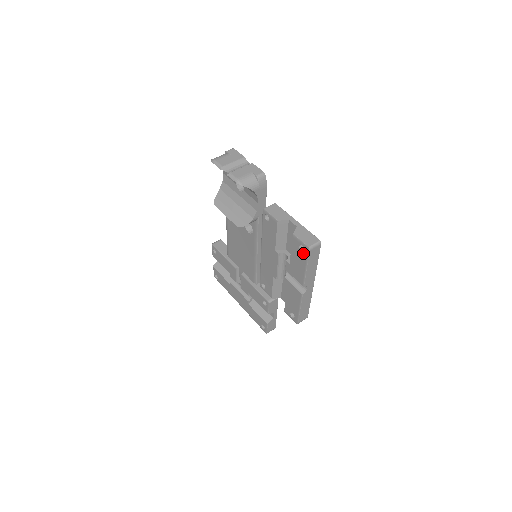
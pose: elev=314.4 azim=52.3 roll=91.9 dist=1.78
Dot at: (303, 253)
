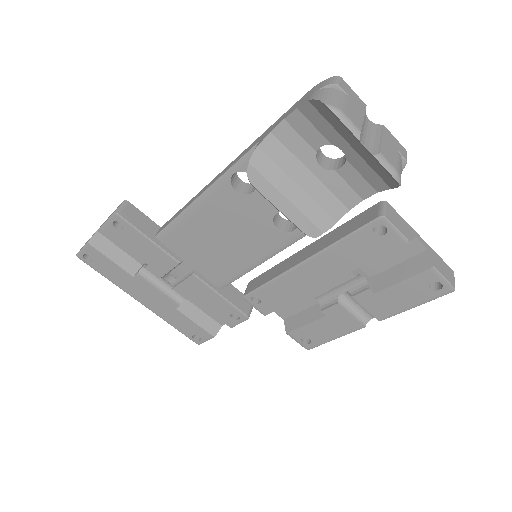
Dot at: (432, 292)
